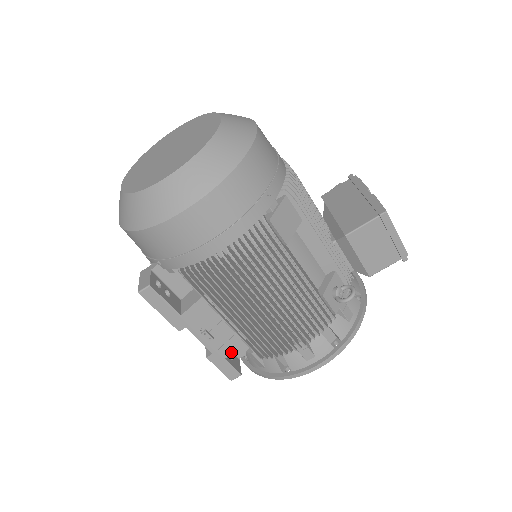
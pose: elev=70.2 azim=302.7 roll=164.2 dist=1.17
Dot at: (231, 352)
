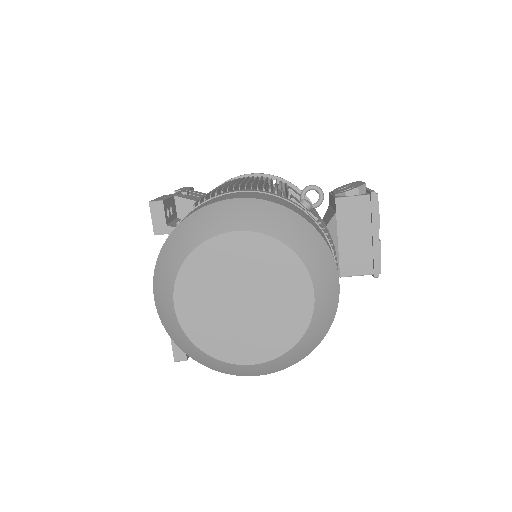
Dot at: occluded
